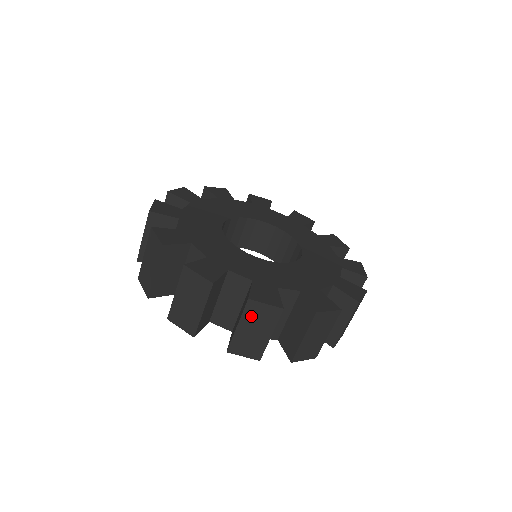
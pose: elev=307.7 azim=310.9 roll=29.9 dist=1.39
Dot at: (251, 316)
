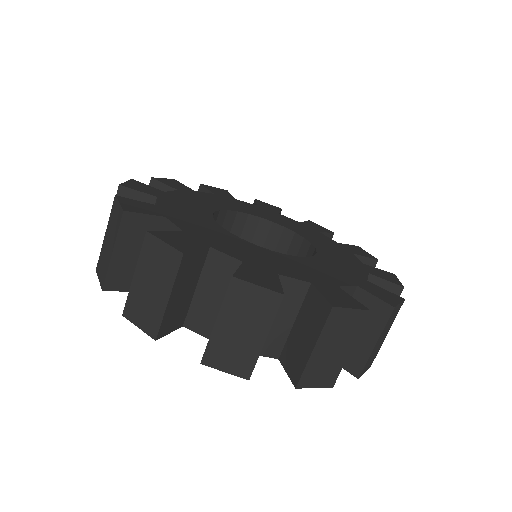
Dot at: (112, 220)
